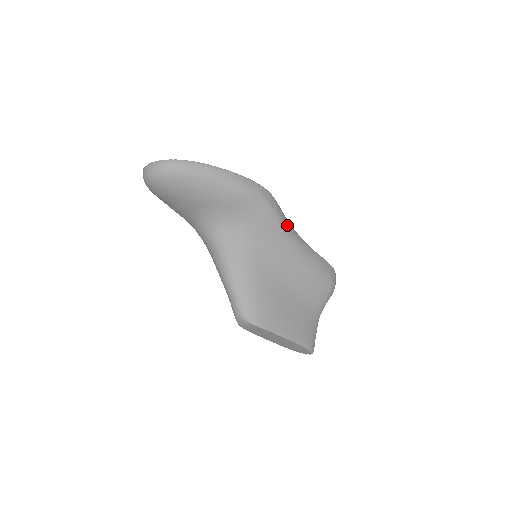
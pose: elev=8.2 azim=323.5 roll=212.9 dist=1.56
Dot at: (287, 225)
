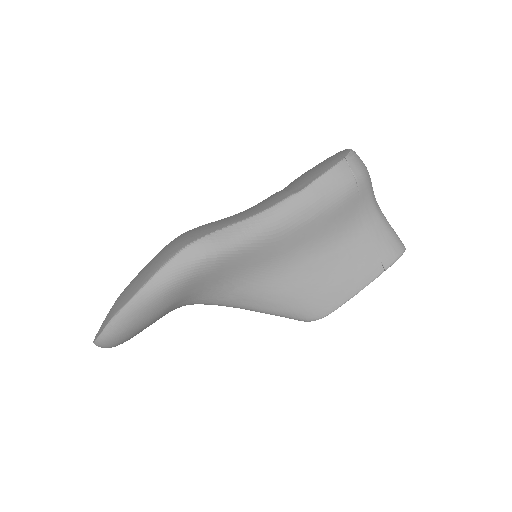
Dot at: (242, 234)
